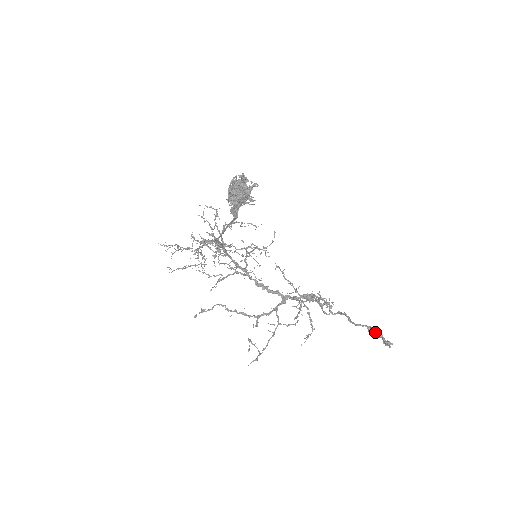
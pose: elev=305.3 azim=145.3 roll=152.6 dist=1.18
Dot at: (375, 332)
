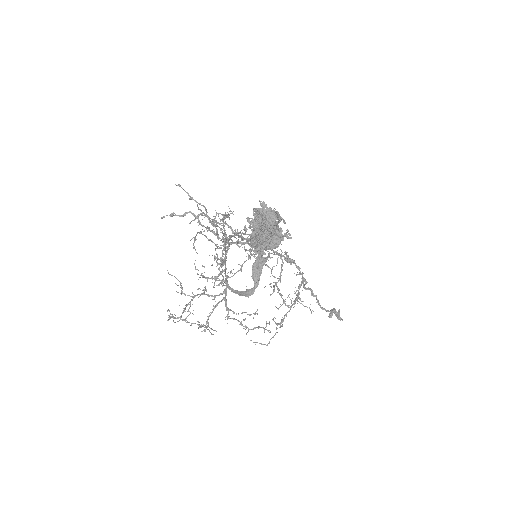
Dot at: (334, 310)
